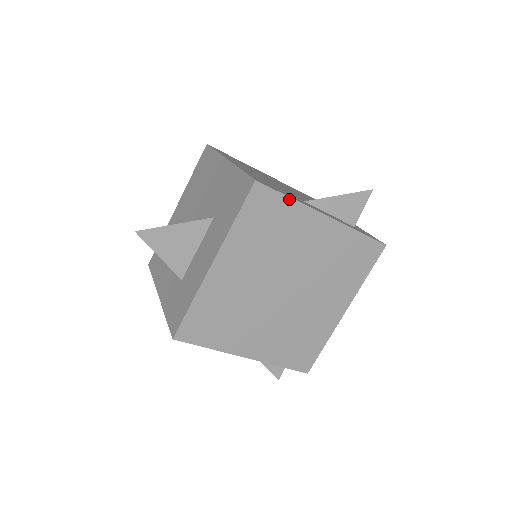
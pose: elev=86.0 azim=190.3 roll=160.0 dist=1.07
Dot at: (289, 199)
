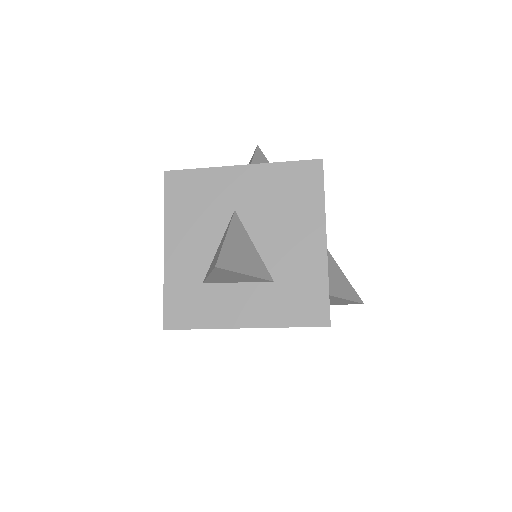
Dot at: occluded
